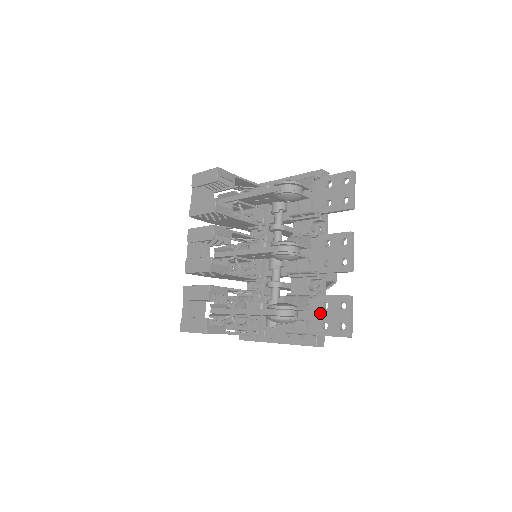
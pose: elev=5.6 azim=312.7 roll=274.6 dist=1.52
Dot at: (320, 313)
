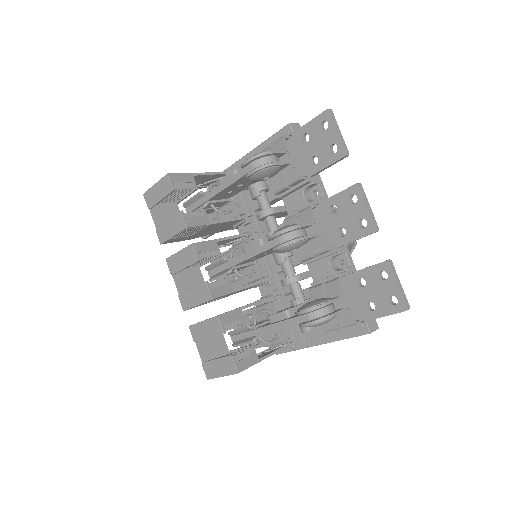
Dot at: (359, 294)
